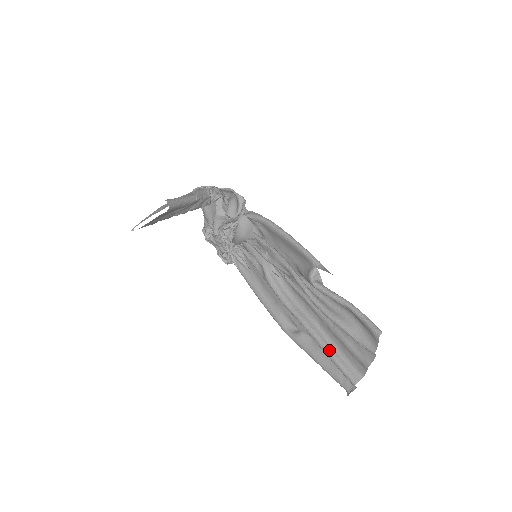
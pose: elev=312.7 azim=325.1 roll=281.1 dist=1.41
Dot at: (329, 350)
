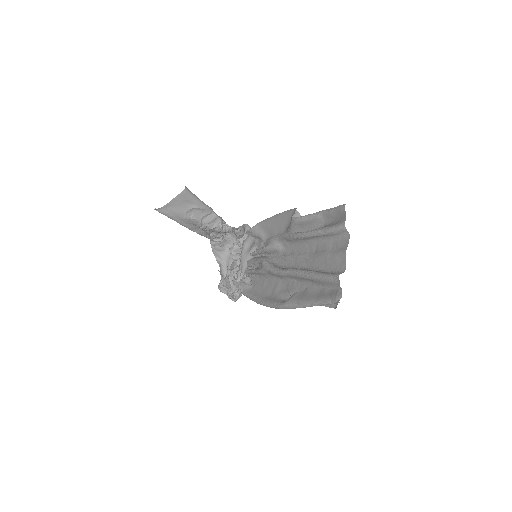
Dot at: (313, 271)
